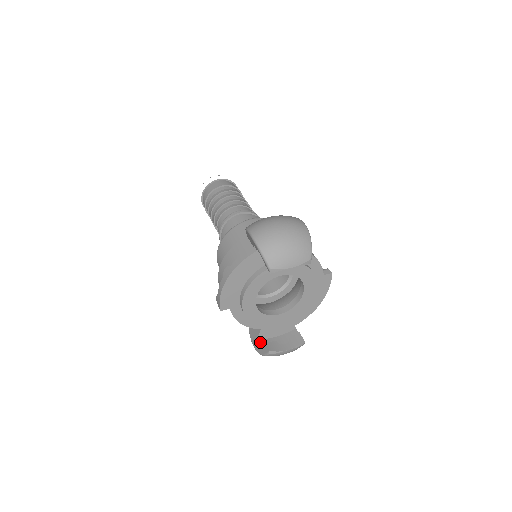
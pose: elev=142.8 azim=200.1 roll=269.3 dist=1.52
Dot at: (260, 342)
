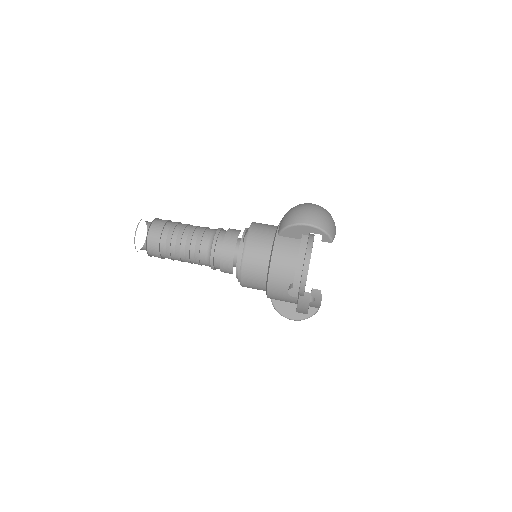
Dot at: (299, 312)
